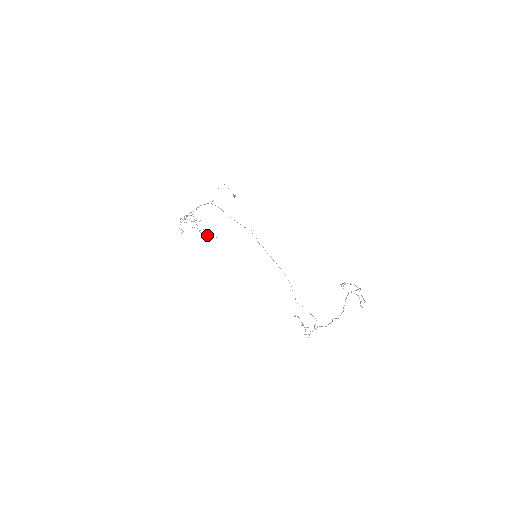
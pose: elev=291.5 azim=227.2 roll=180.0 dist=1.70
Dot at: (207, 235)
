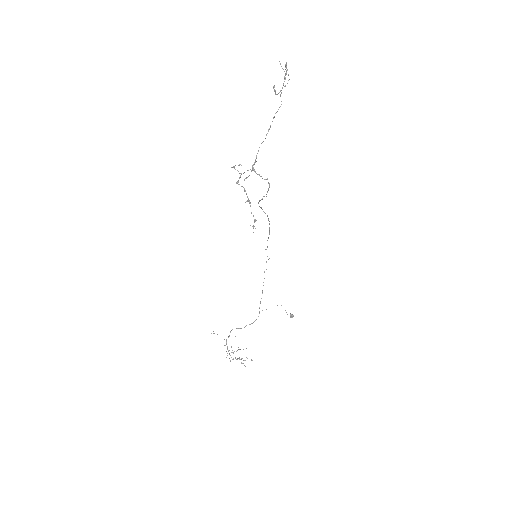
Dot at: occluded
